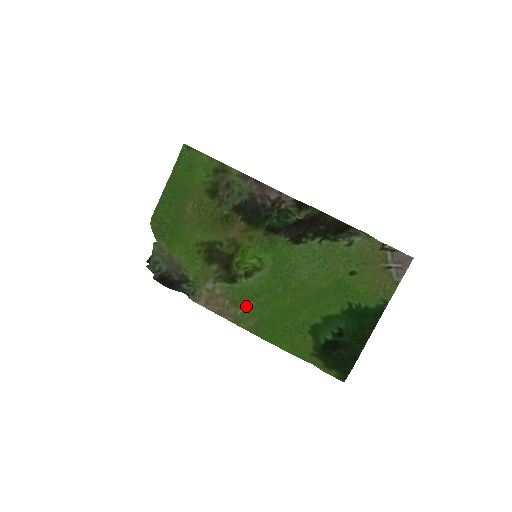
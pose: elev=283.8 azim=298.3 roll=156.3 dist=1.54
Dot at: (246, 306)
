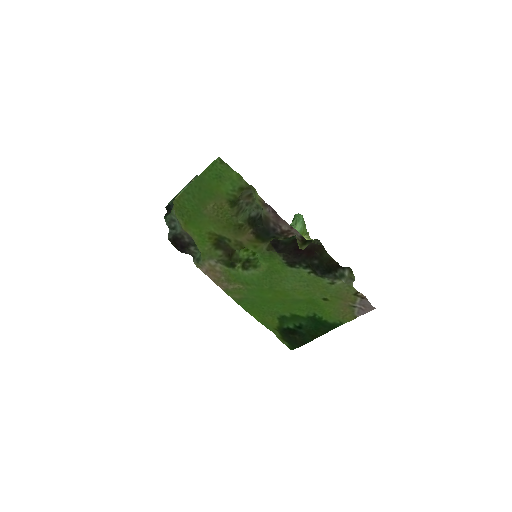
Dot at: (237, 286)
